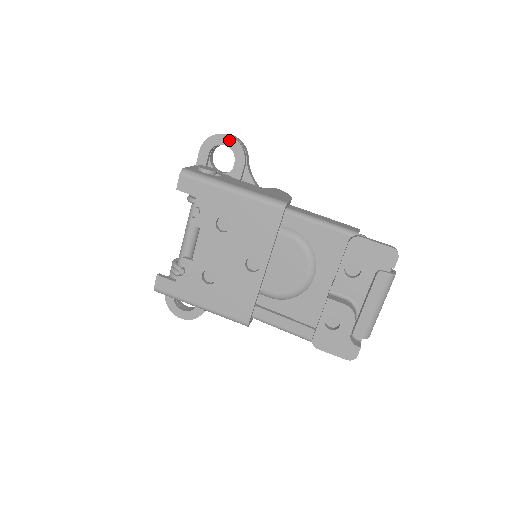
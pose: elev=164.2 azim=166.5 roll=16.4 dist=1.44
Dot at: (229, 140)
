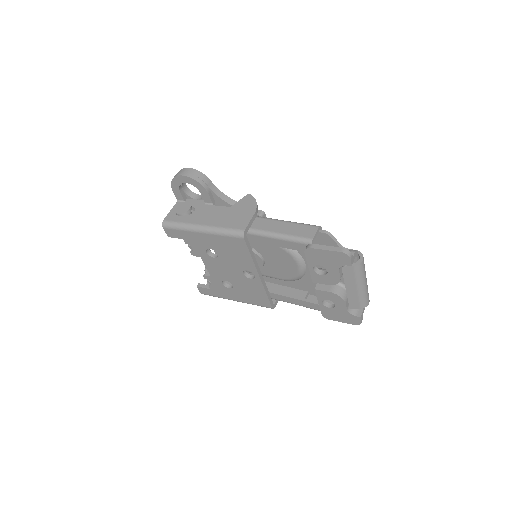
Dot at: (186, 179)
